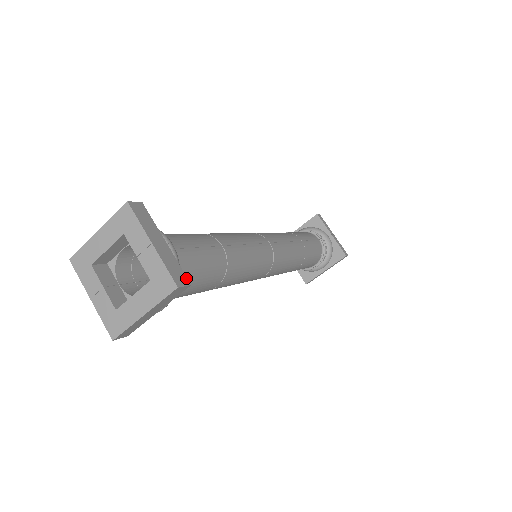
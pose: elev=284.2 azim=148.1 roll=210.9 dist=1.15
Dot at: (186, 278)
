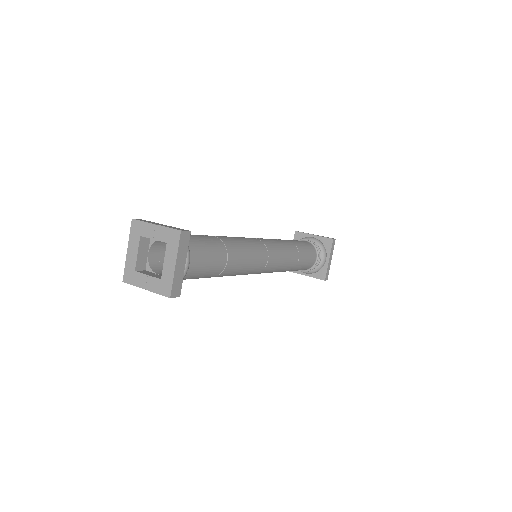
Dot at: (186, 230)
